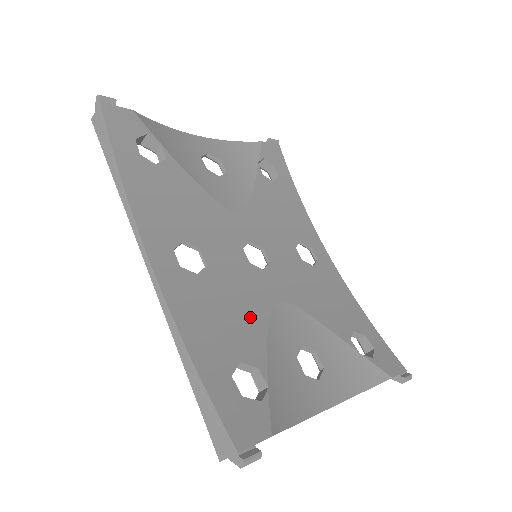
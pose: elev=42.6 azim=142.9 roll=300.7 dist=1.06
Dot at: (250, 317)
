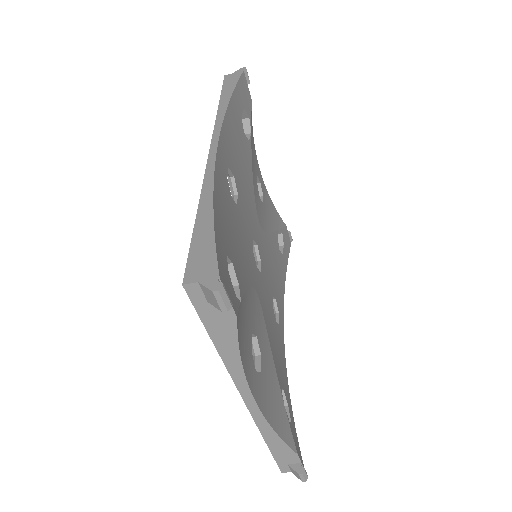
Dot at: (243, 264)
